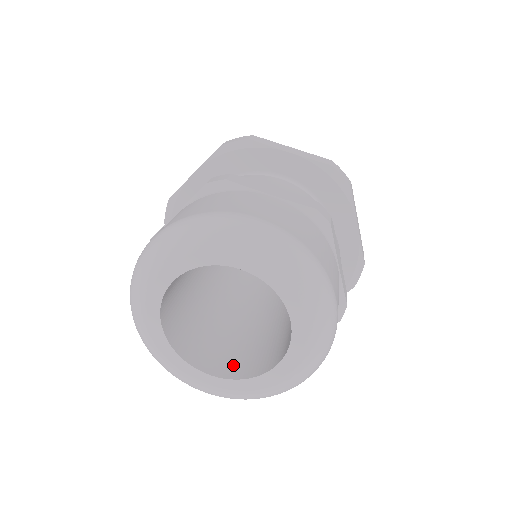
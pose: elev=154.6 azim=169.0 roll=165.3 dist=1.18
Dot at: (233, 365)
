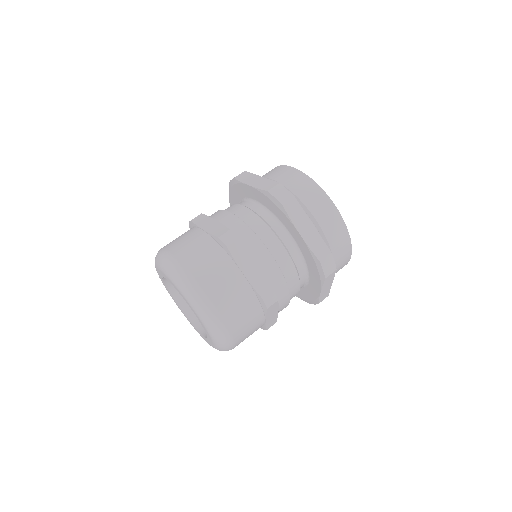
Dot at: occluded
